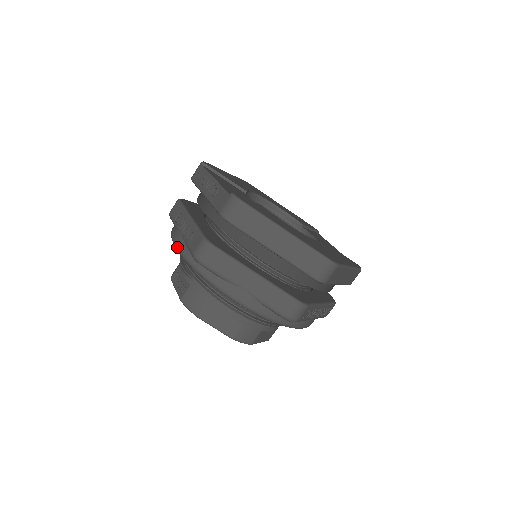
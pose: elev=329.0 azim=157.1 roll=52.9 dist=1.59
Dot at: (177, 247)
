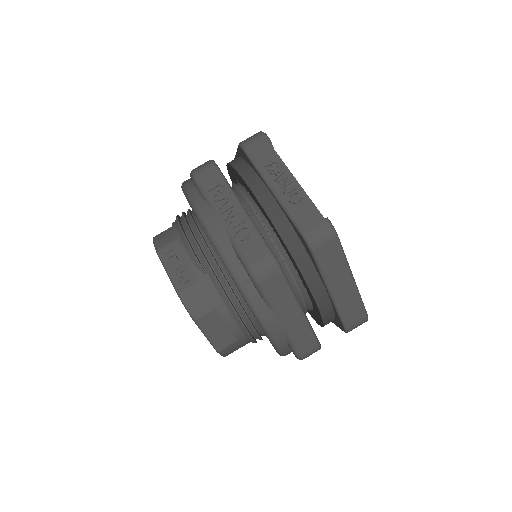
Dot at: (214, 237)
